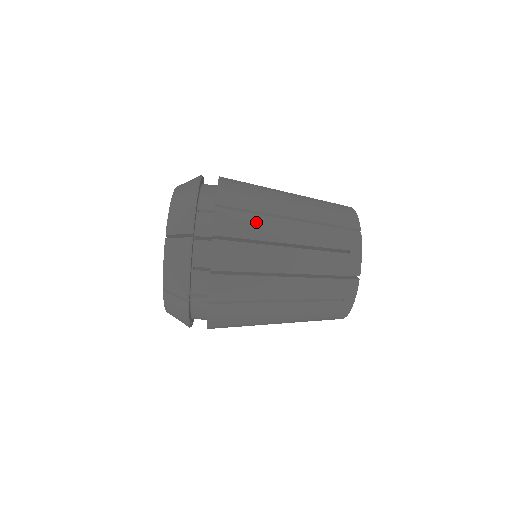
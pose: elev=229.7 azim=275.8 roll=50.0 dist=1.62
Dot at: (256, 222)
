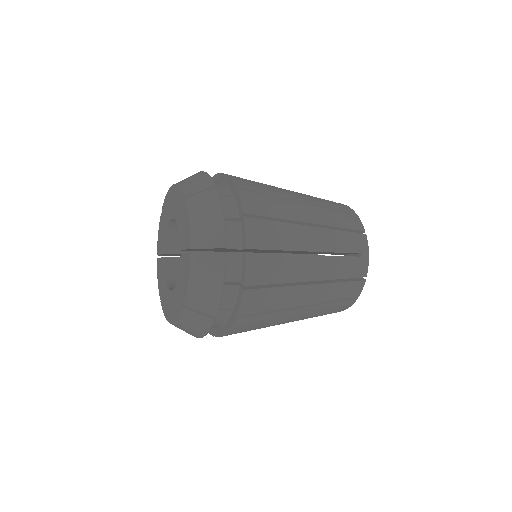
Dot at: (279, 296)
